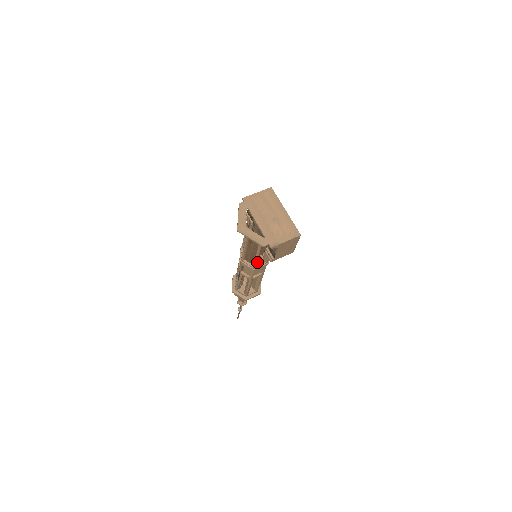
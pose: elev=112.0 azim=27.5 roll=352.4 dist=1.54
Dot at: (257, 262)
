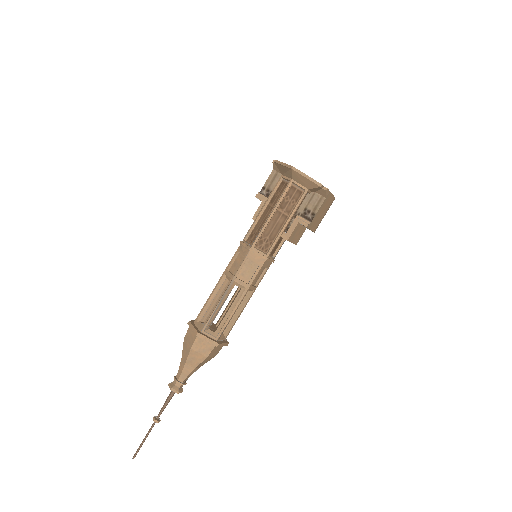
Dot at: (271, 249)
